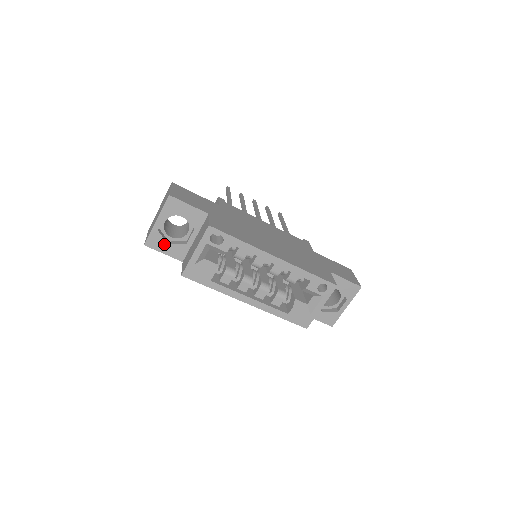
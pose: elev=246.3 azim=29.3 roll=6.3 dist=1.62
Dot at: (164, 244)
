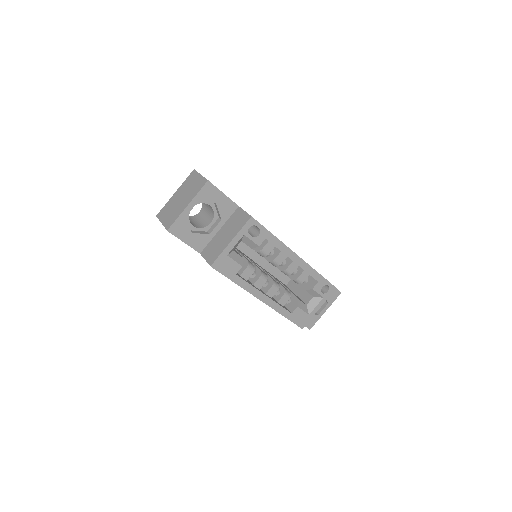
Dot at: (187, 232)
